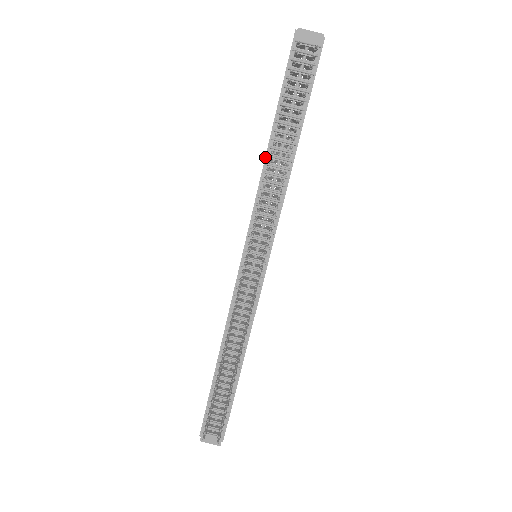
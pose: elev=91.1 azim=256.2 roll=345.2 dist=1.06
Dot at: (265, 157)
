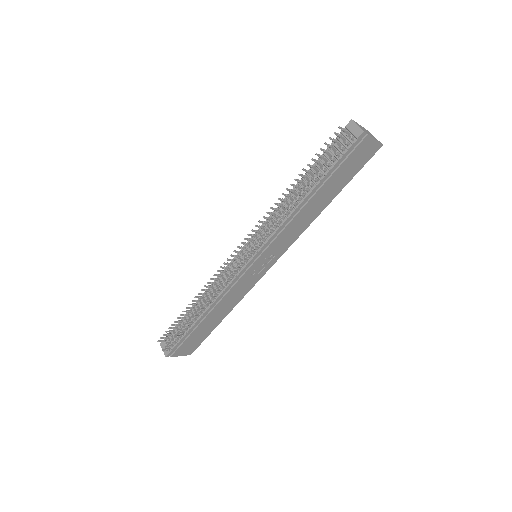
Dot at: occluded
